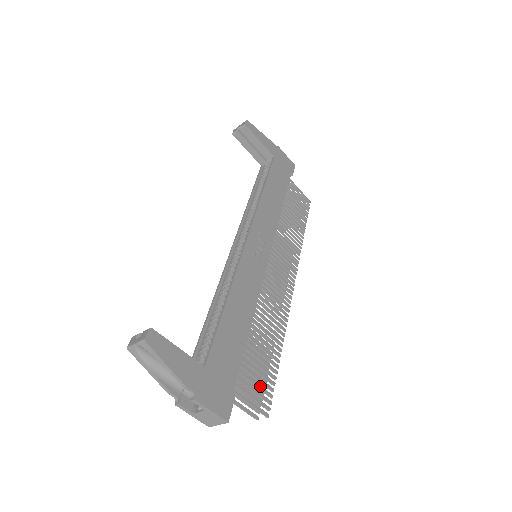
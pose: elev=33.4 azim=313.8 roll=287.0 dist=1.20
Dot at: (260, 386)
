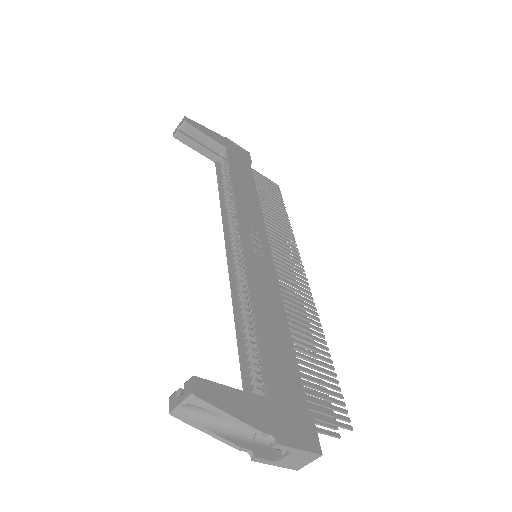
Dot at: (329, 397)
